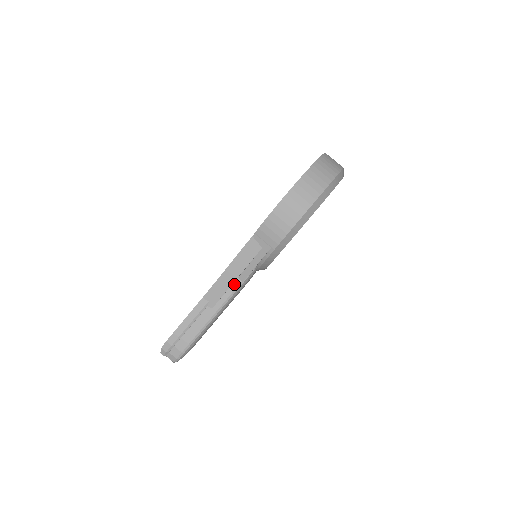
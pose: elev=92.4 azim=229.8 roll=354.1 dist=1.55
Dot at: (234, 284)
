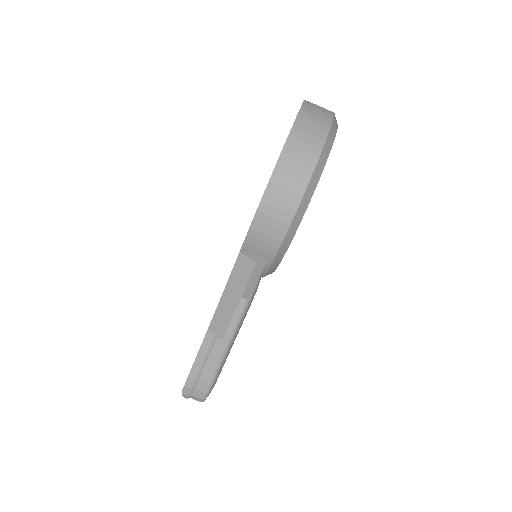
Dot at: (238, 306)
